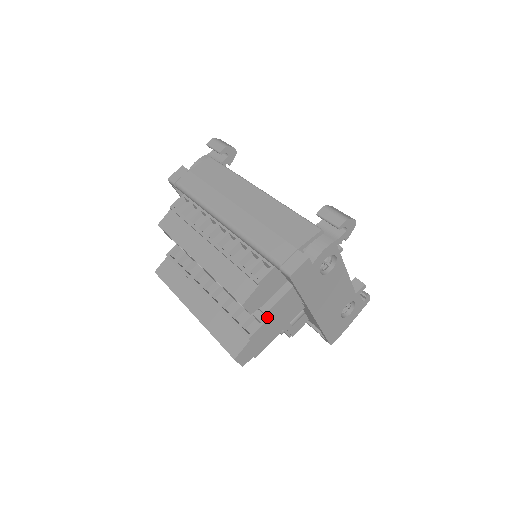
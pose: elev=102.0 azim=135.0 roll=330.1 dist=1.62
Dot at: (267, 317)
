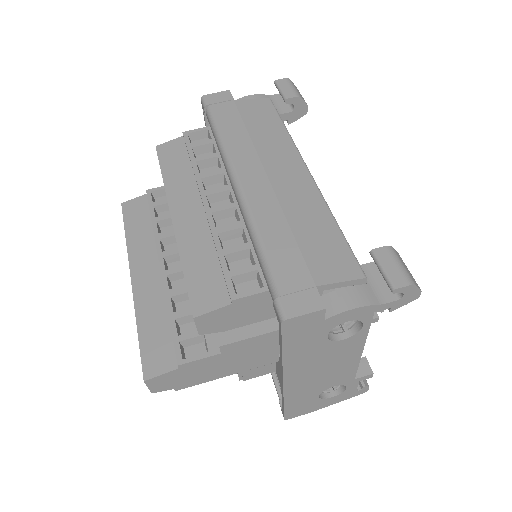
Dot at: (220, 350)
